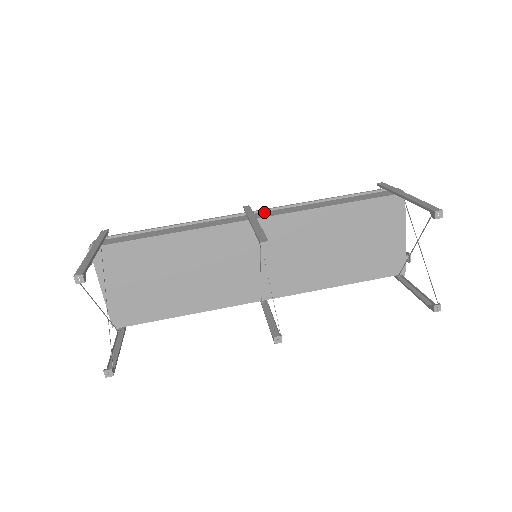
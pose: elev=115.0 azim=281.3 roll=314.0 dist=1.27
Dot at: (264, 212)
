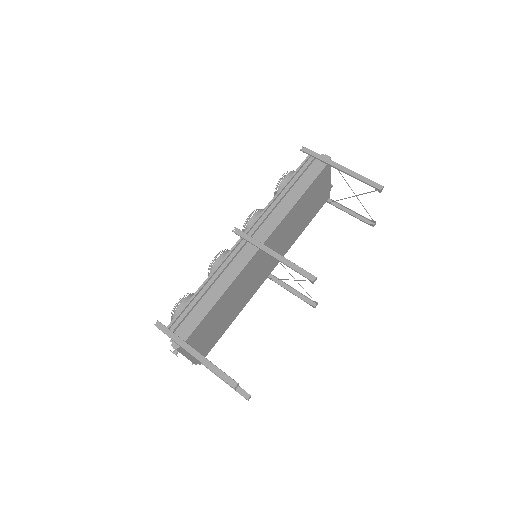
Dot at: (258, 232)
